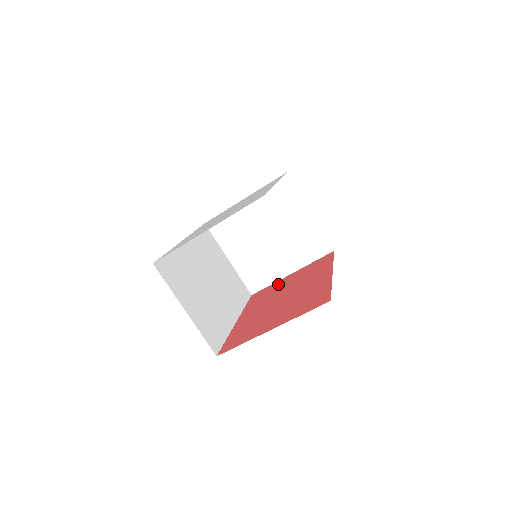
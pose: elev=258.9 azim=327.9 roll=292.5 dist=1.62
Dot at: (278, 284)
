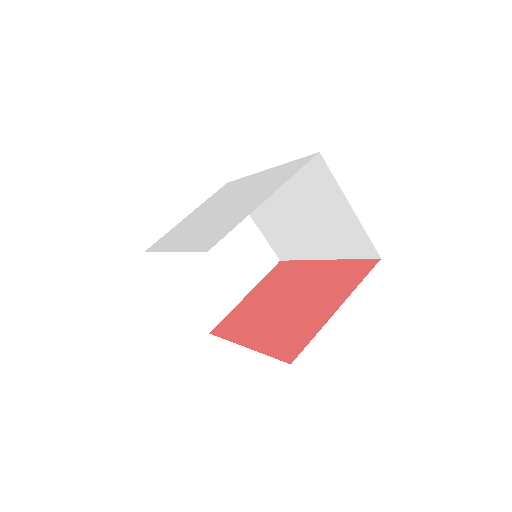
Dot at: (244, 306)
